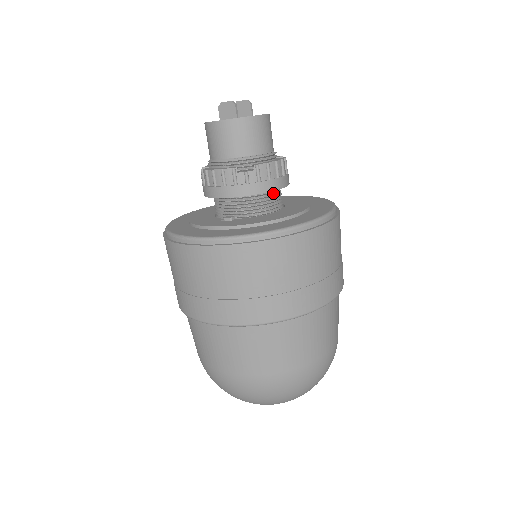
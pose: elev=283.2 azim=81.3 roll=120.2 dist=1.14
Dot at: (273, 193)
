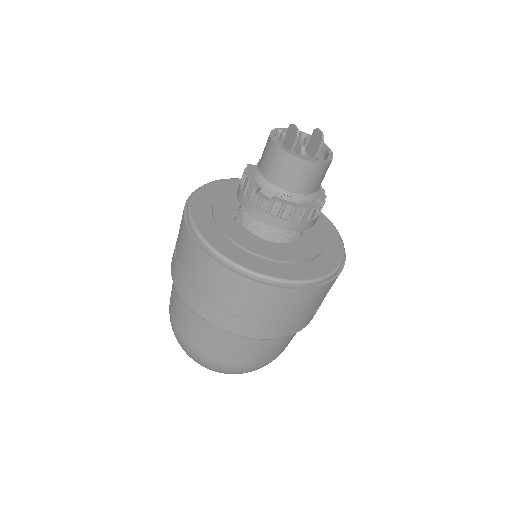
Dot at: occluded
